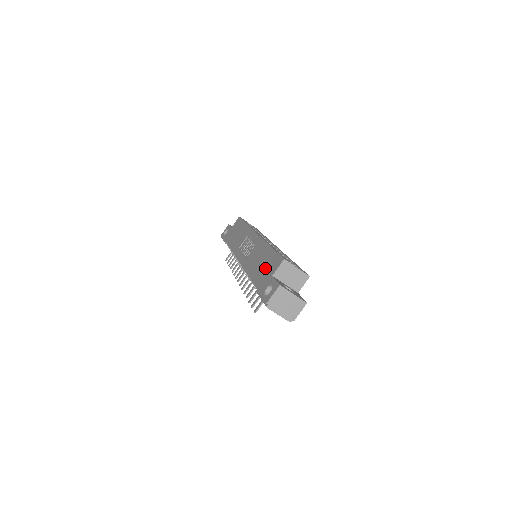
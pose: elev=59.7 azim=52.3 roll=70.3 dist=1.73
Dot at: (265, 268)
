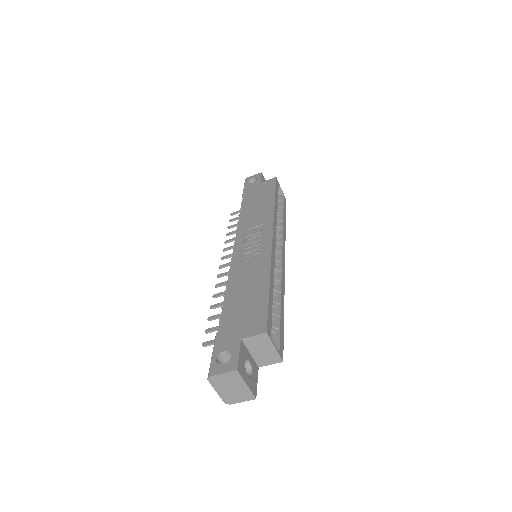
Dot at: (244, 312)
